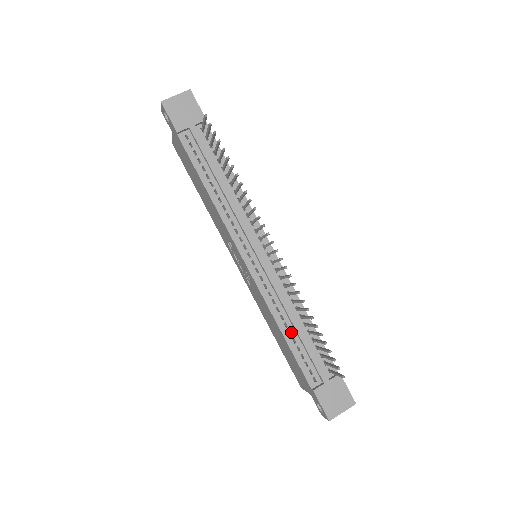
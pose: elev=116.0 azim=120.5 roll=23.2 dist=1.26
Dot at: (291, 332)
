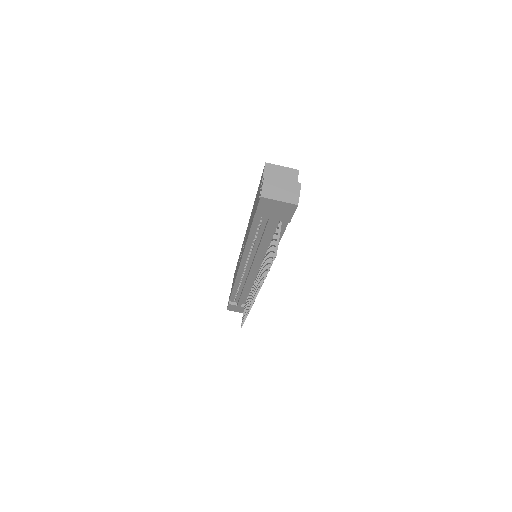
Dot at: (239, 290)
